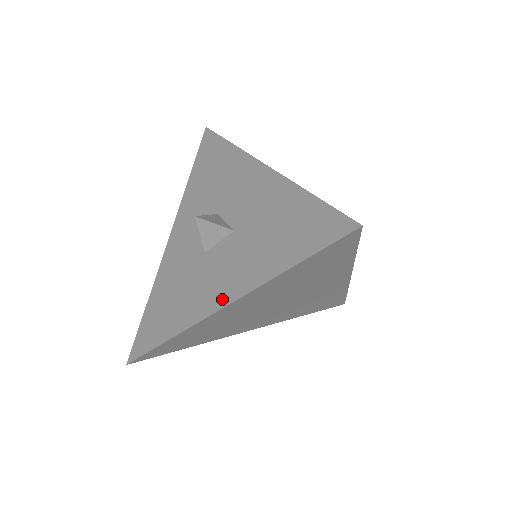
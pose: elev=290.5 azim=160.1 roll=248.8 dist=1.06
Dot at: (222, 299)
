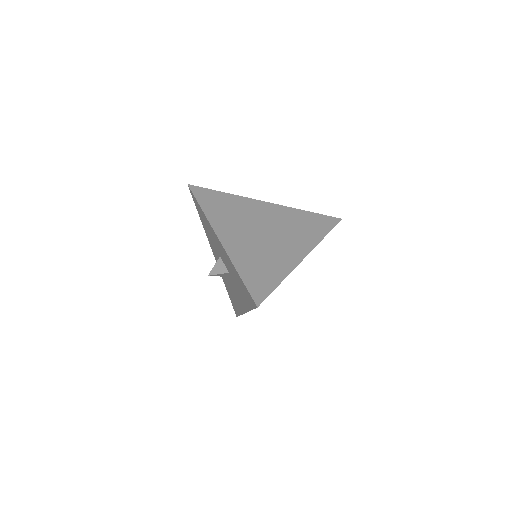
Dot at: (243, 309)
